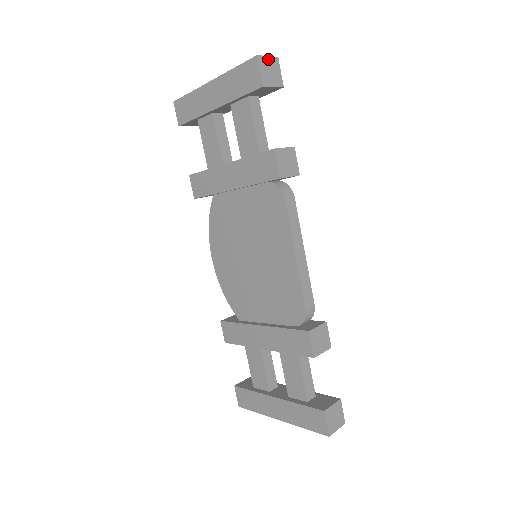
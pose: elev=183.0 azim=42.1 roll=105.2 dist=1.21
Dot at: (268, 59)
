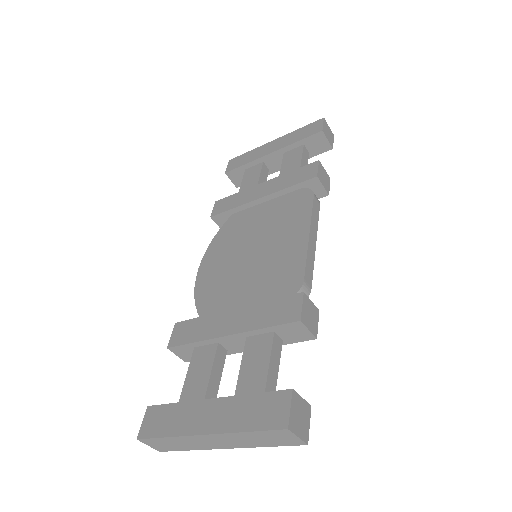
Dot at: (329, 128)
